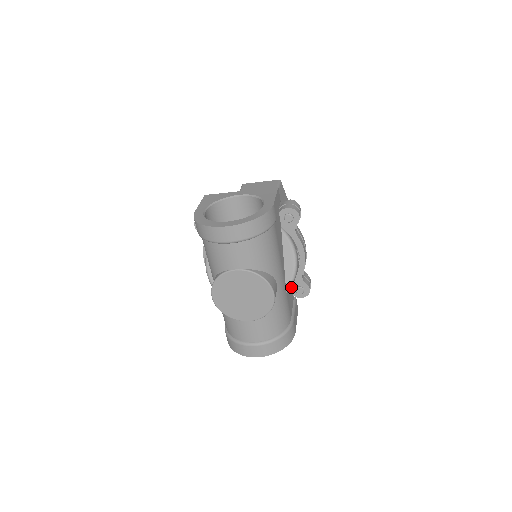
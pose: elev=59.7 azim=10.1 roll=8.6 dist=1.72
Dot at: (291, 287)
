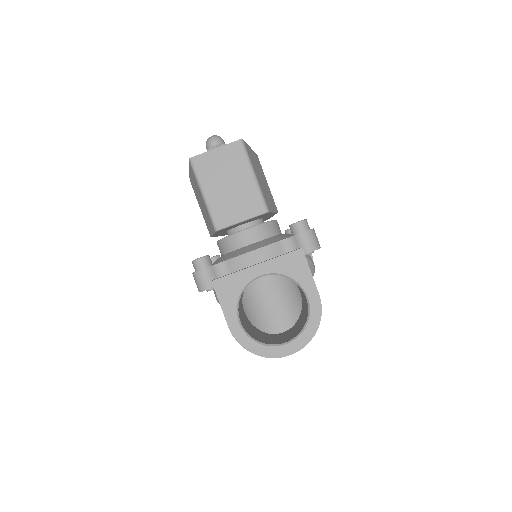
Dot at: occluded
